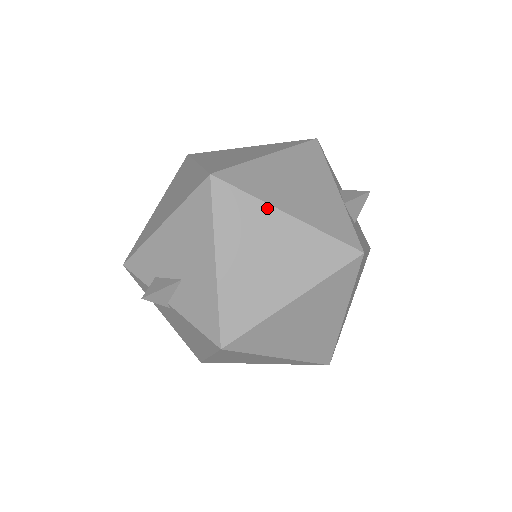
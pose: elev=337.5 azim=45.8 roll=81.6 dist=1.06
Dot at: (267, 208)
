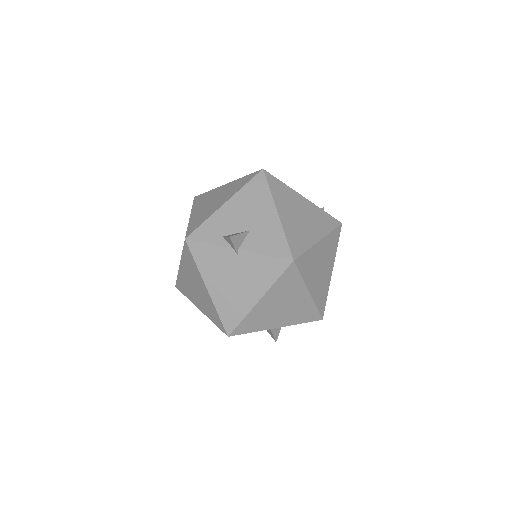
Dot at: (294, 192)
